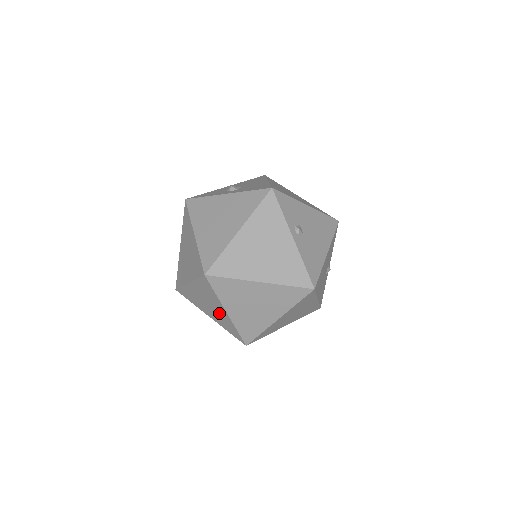
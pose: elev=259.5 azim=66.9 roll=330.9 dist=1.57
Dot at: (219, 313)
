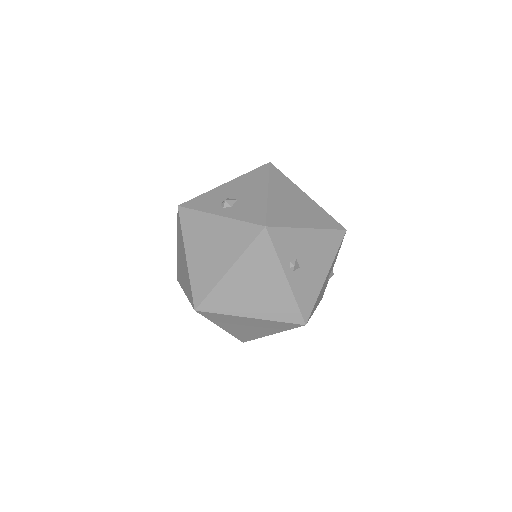
Dot at: occluded
